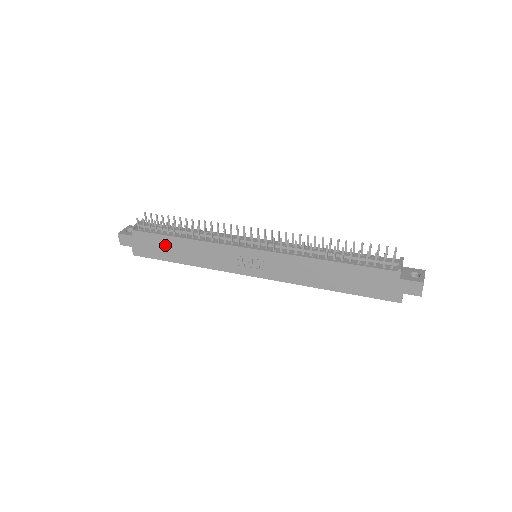
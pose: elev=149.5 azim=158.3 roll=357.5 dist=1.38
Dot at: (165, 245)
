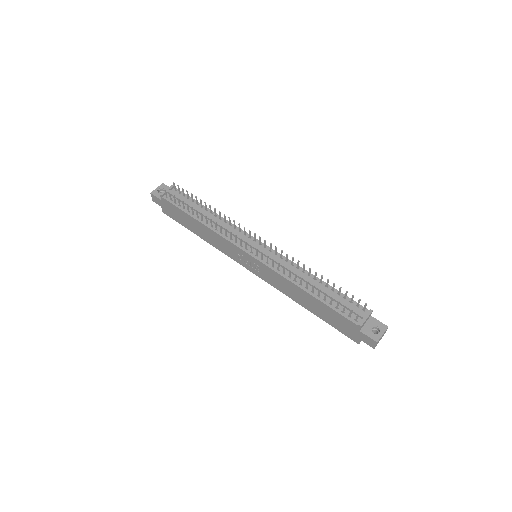
Dot at: (186, 218)
